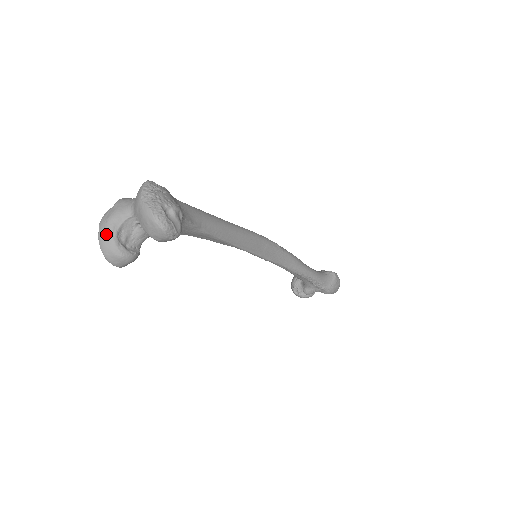
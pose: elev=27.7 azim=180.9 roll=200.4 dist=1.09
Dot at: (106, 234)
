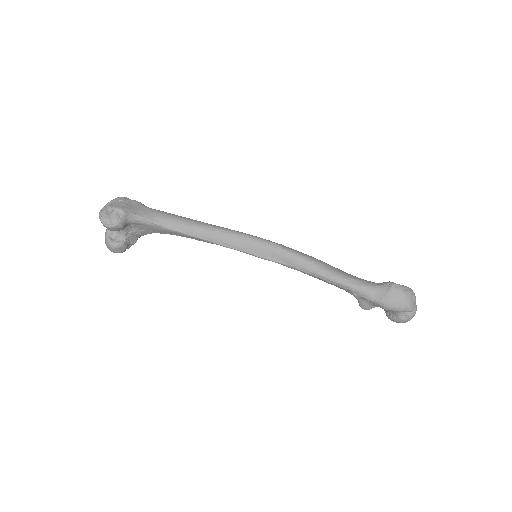
Dot at: (106, 232)
